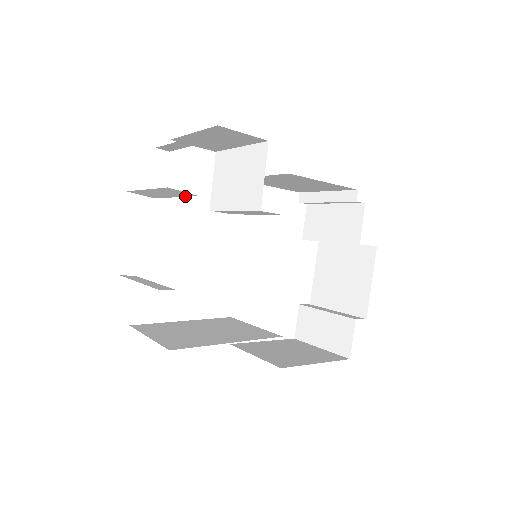
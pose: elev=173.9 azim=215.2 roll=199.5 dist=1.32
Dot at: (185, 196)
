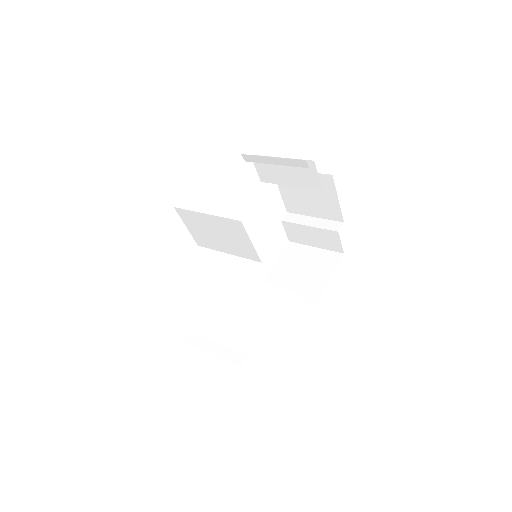
Dot at: occluded
